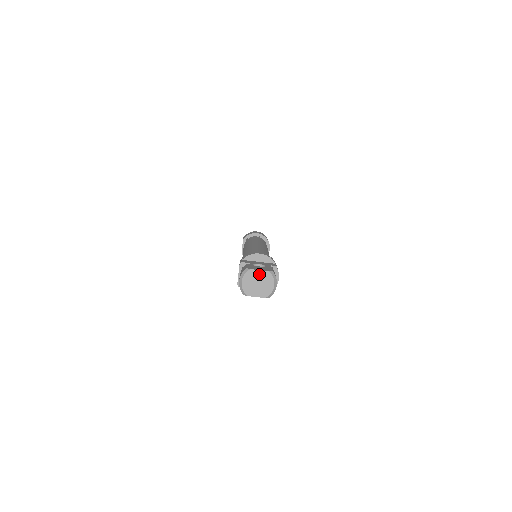
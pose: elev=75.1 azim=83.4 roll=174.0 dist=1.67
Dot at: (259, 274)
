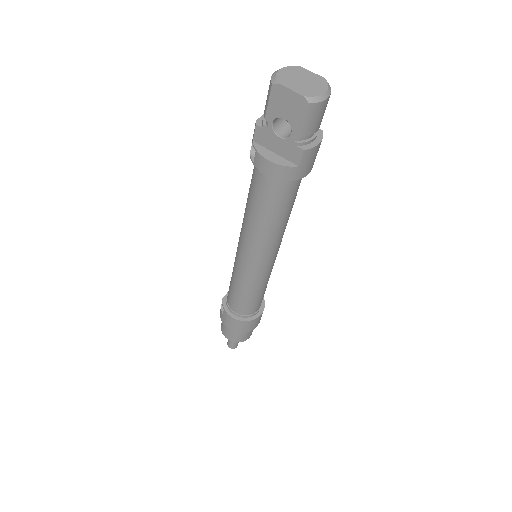
Dot at: (309, 75)
